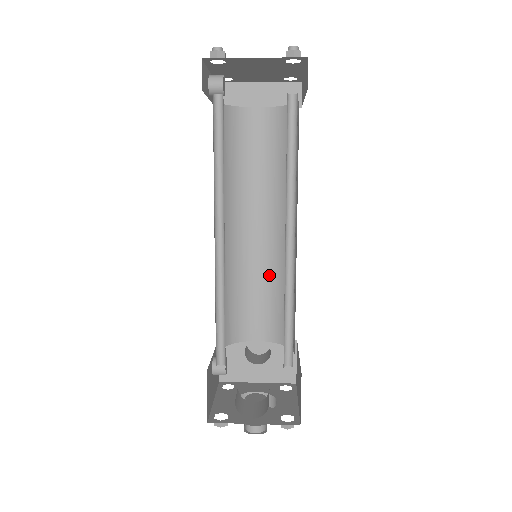
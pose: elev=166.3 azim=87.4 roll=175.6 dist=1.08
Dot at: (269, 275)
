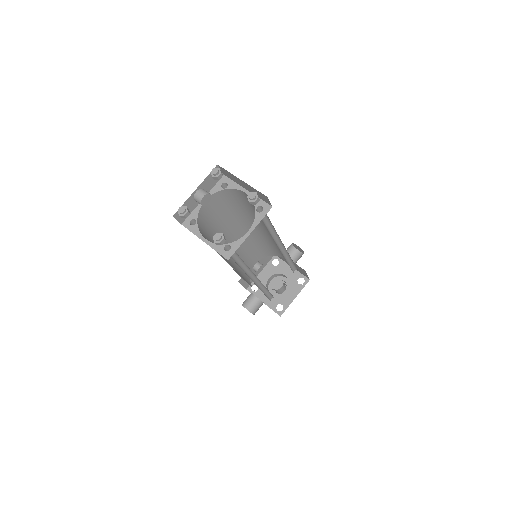
Dot at: occluded
